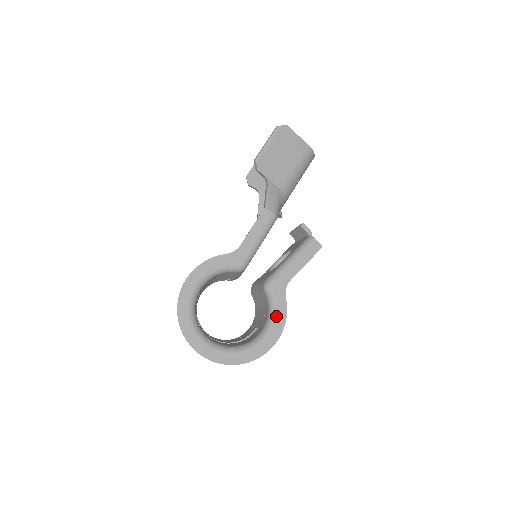
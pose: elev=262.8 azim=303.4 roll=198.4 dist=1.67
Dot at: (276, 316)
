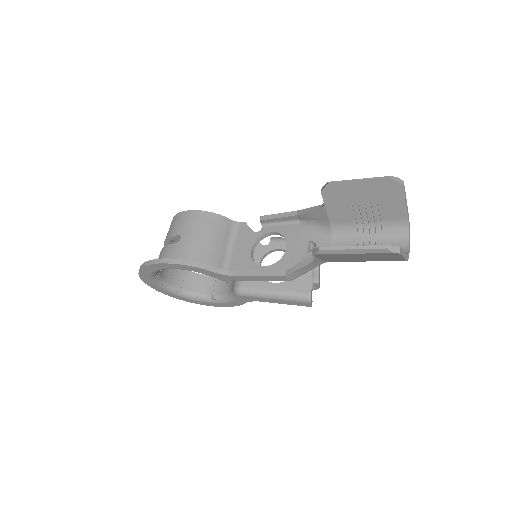
Dot at: (228, 303)
